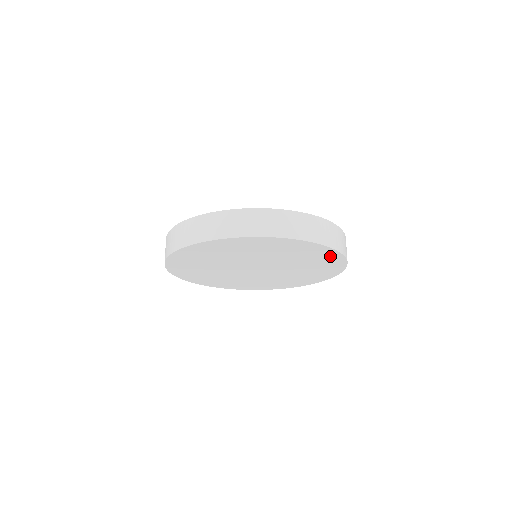
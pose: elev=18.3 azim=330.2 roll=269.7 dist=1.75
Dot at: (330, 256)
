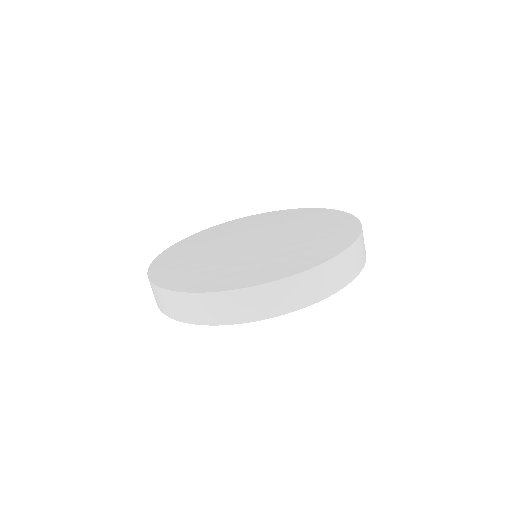
Dot at: occluded
